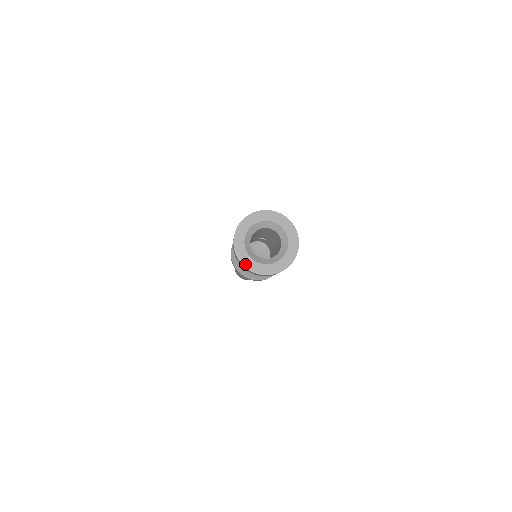
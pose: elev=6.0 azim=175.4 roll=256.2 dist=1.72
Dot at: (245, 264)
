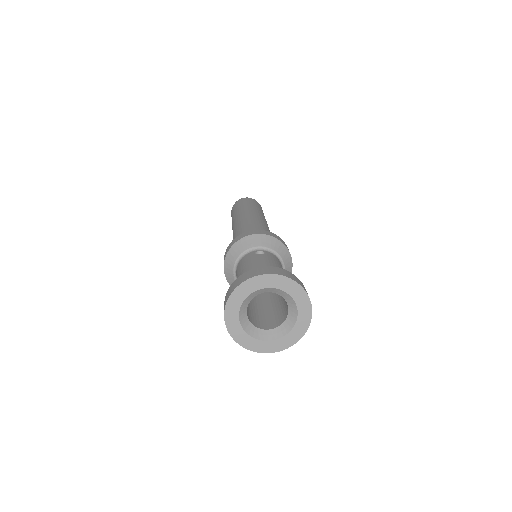
Dot at: (248, 347)
